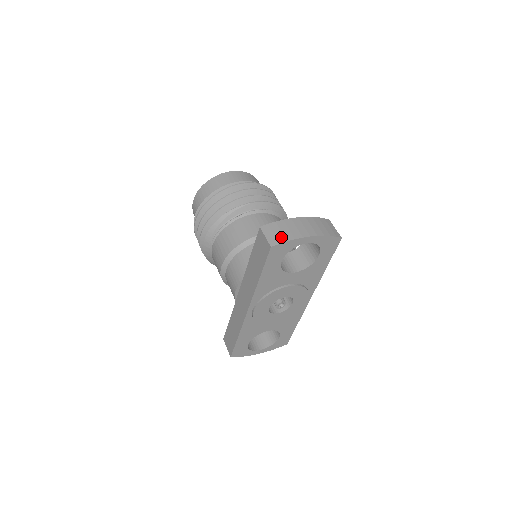
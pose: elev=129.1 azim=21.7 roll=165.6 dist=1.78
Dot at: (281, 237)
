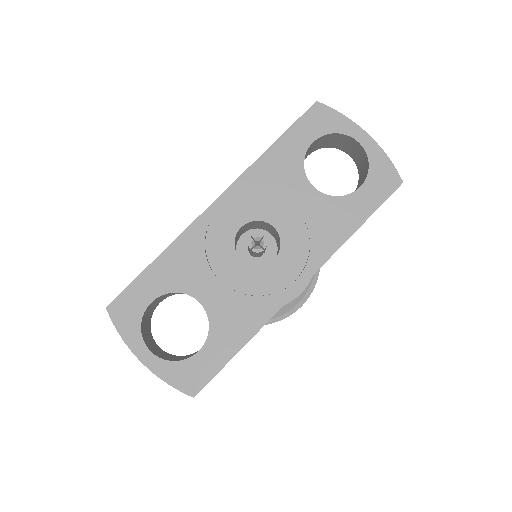
Dot at: occluded
